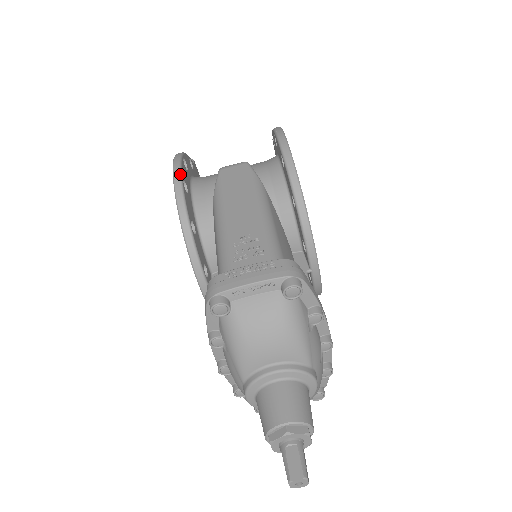
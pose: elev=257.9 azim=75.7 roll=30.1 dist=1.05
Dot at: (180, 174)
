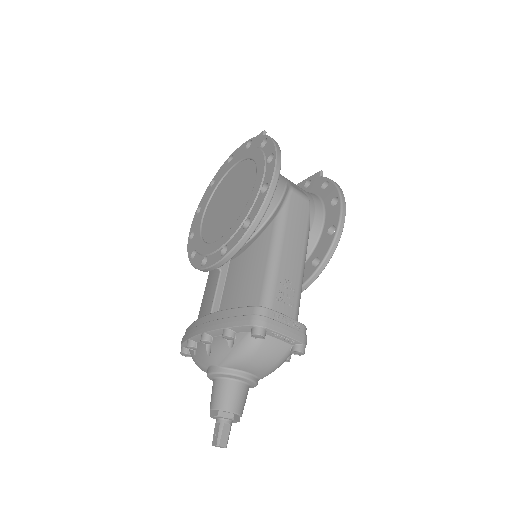
Dot at: occluded
